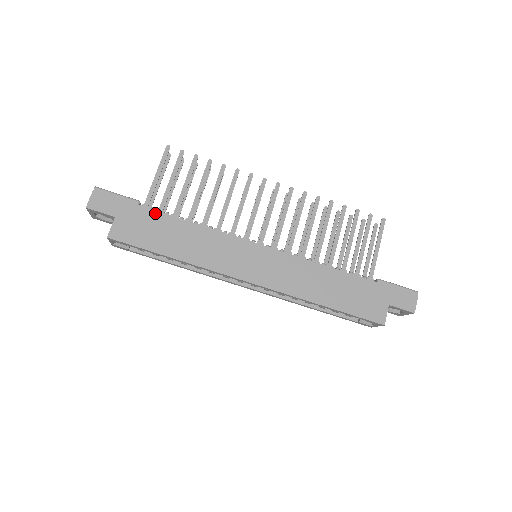
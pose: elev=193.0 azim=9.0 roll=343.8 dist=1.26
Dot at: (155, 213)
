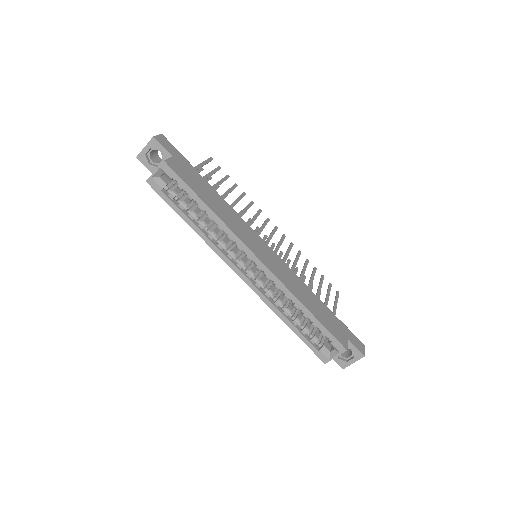
Dot at: (200, 176)
